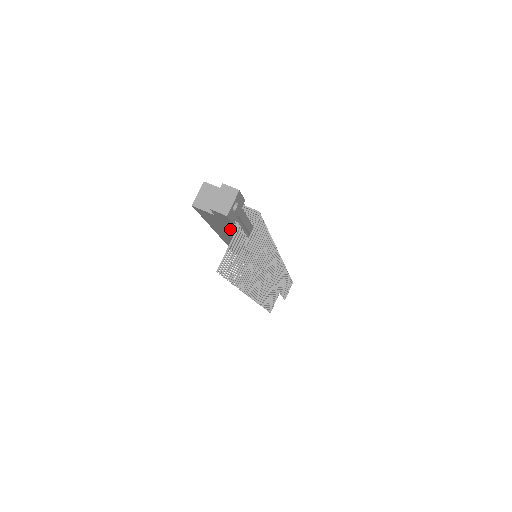
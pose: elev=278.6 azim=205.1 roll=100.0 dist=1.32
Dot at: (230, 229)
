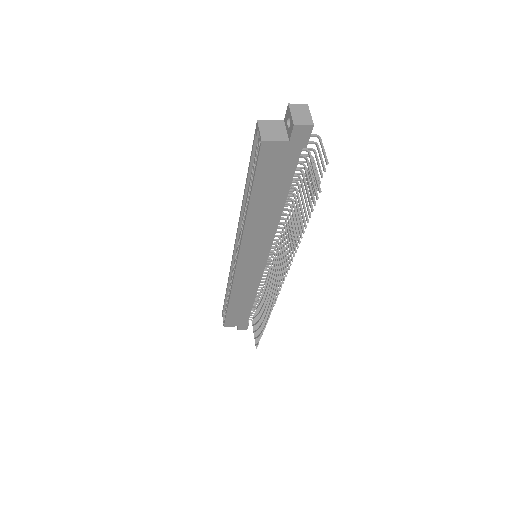
Dot at: (289, 170)
